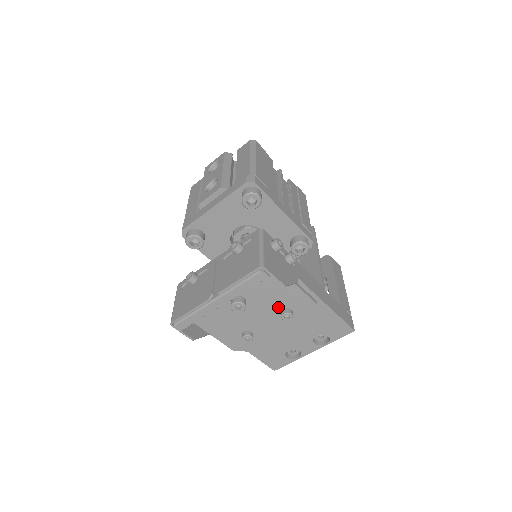
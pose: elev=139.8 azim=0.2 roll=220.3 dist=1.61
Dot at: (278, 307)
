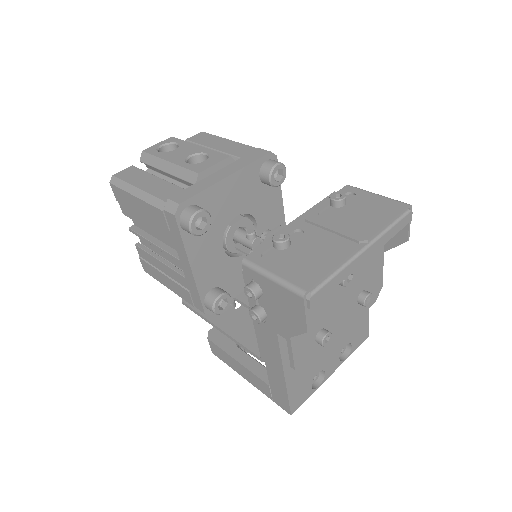
Dot at: (360, 287)
